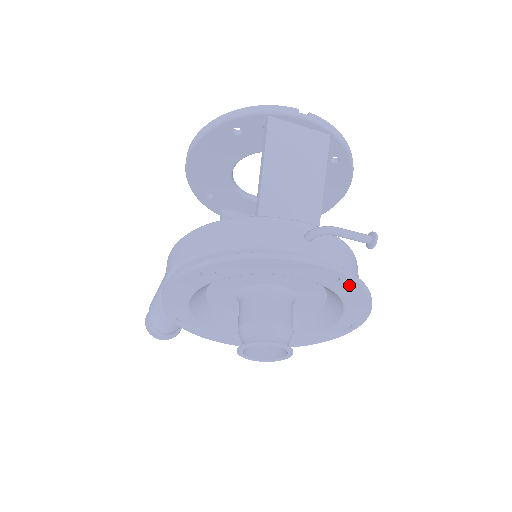
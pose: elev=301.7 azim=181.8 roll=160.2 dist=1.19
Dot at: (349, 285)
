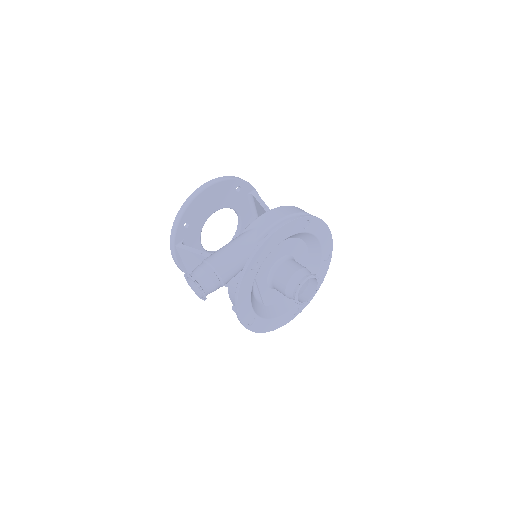
Dot at: (326, 266)
